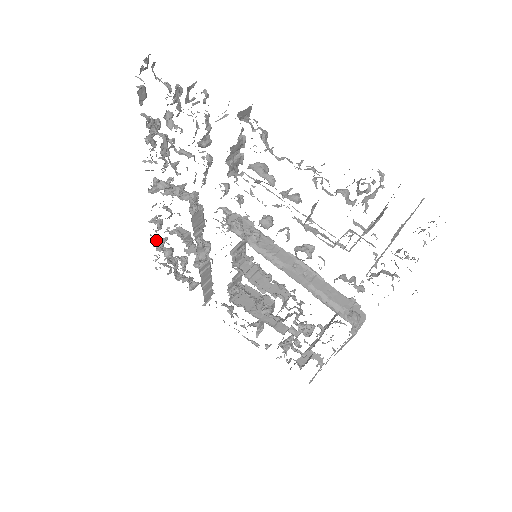
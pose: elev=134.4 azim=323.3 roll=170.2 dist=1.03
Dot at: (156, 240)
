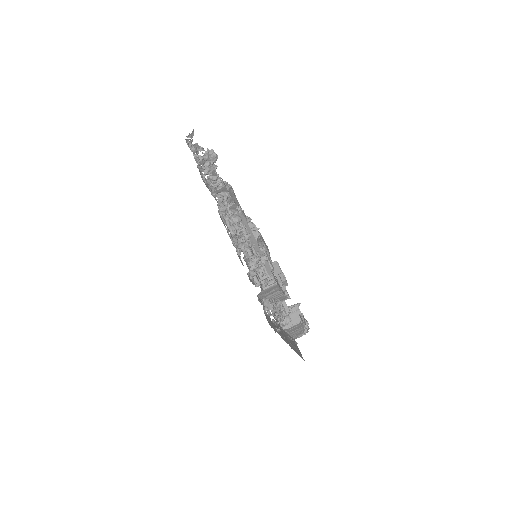
Dot at: occluded
